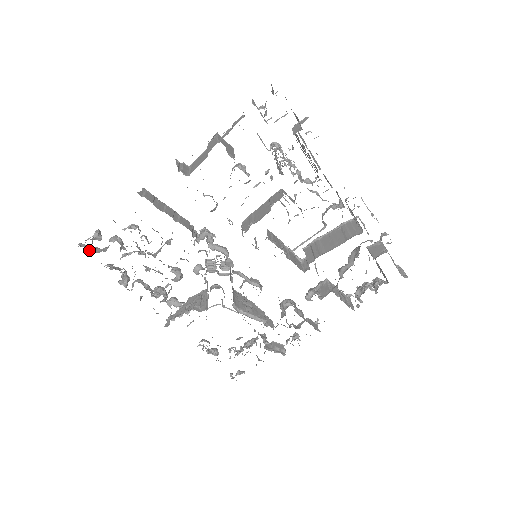
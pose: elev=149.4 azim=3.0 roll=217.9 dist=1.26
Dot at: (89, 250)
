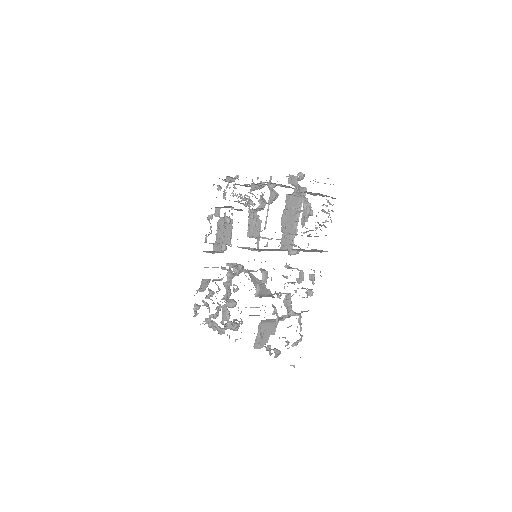
Dot at: (194, 316)
